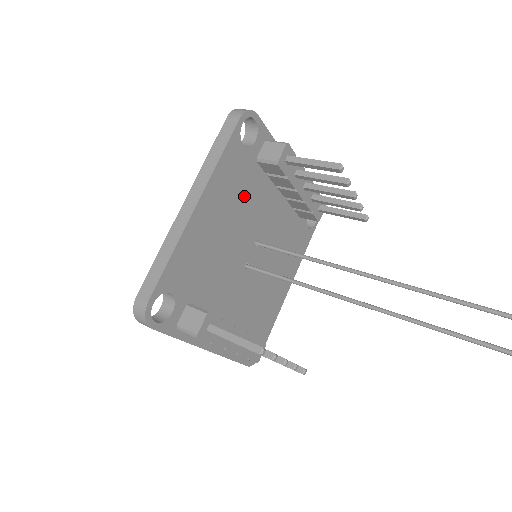
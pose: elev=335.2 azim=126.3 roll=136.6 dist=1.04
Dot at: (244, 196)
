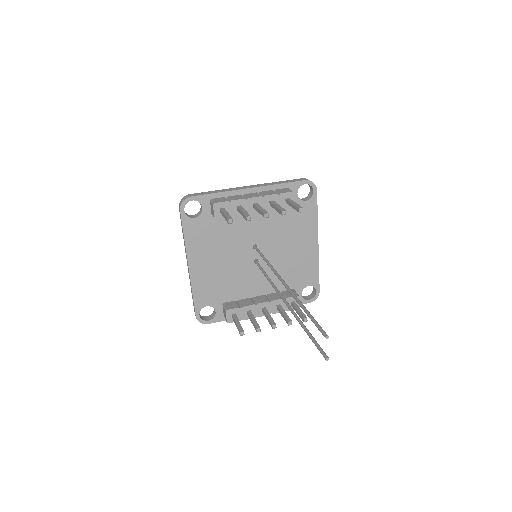
Dot at: (220, 236)
